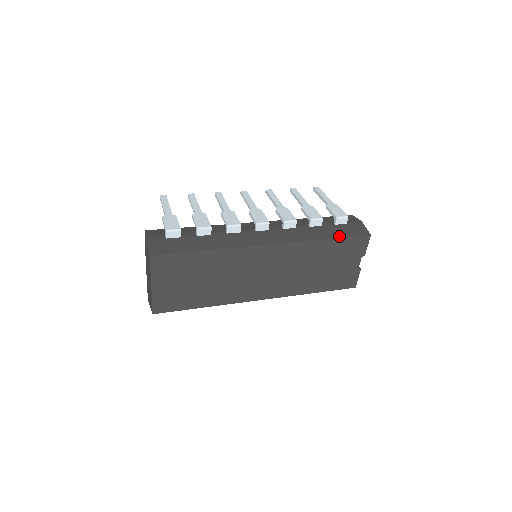
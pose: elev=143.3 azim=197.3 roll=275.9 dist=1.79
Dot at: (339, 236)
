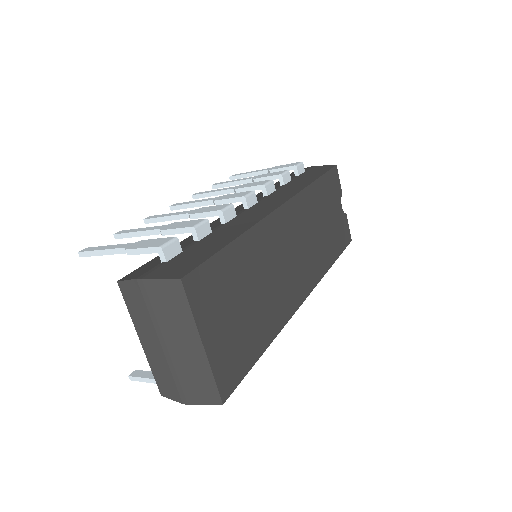
Dot at: (319, 175)
